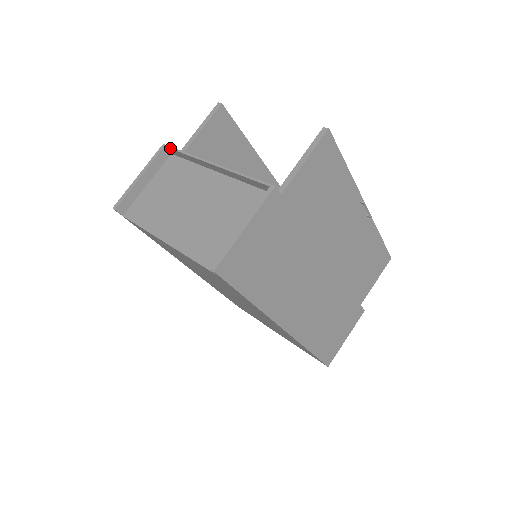
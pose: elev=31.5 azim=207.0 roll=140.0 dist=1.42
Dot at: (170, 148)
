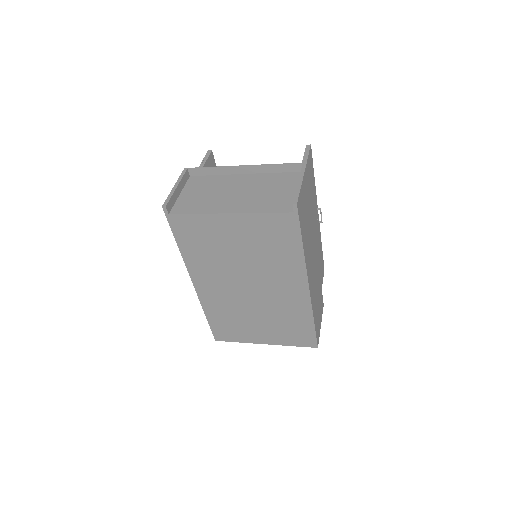
Dot at: (195, 168)
